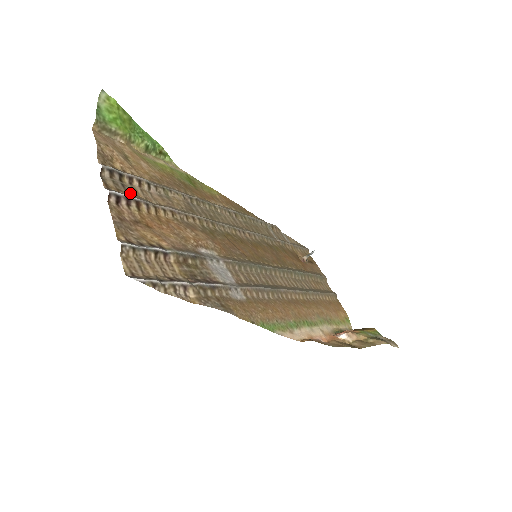
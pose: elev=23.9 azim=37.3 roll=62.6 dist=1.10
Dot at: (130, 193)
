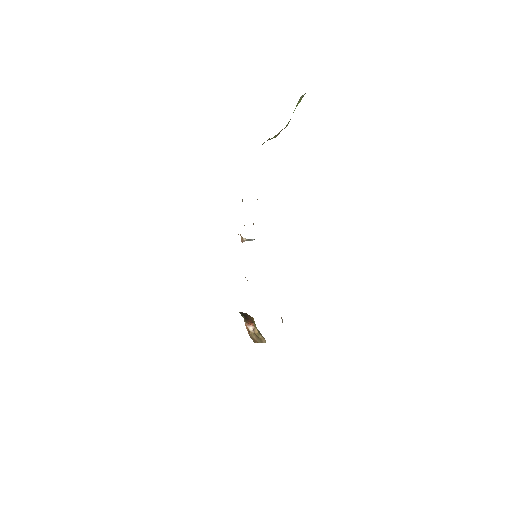
Dot at: occluded
